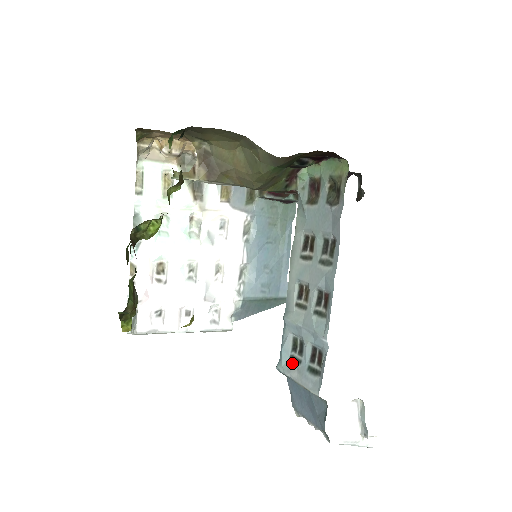
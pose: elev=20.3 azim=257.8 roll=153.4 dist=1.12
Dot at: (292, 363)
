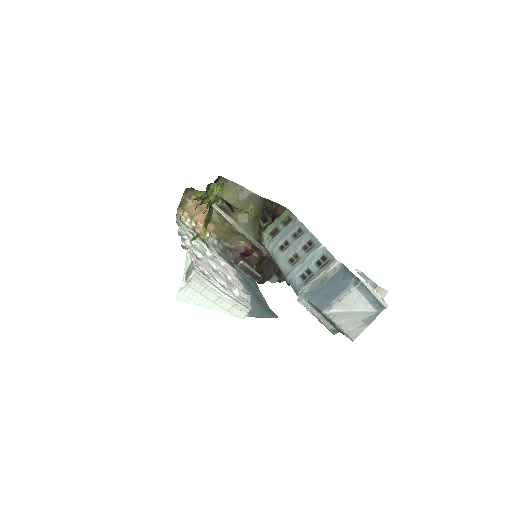
Dot at: (308, 281)
